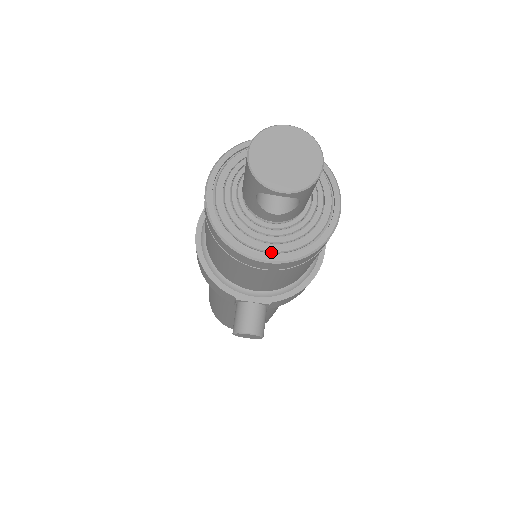
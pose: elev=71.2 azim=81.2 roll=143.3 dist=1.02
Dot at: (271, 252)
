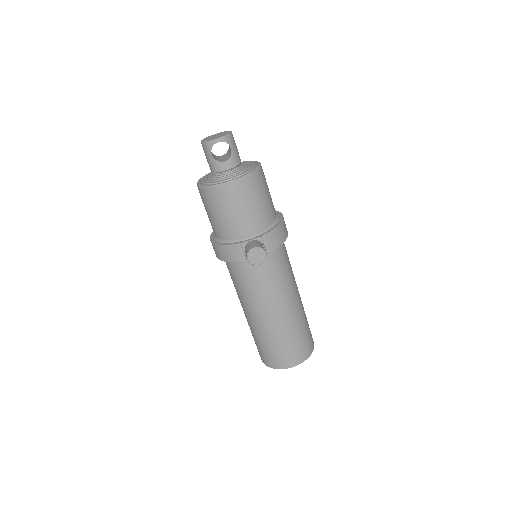
Dot at: (232, 178)
